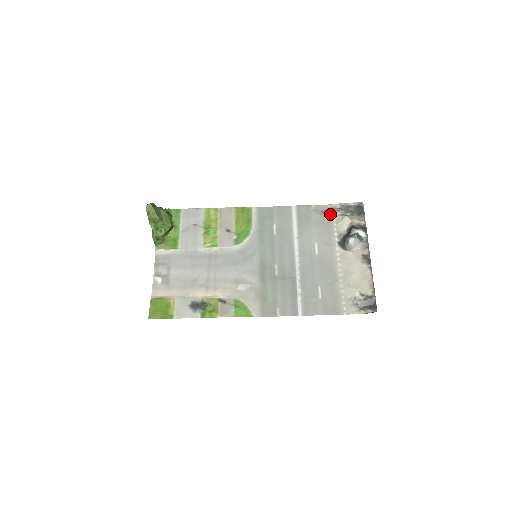
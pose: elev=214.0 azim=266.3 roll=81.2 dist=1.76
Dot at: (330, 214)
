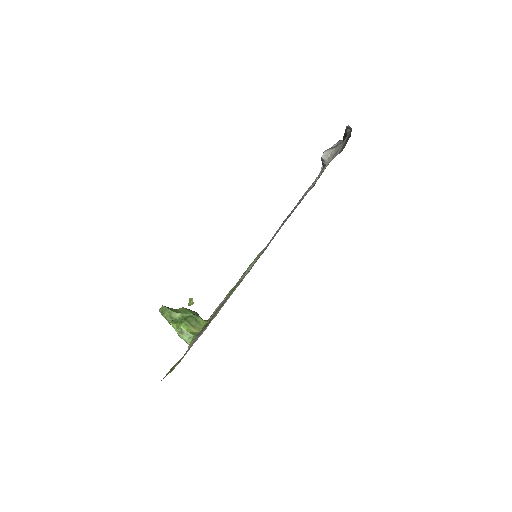
Dot at: occluded
